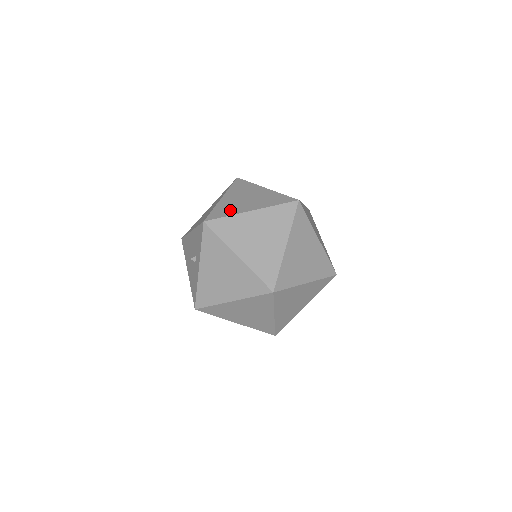
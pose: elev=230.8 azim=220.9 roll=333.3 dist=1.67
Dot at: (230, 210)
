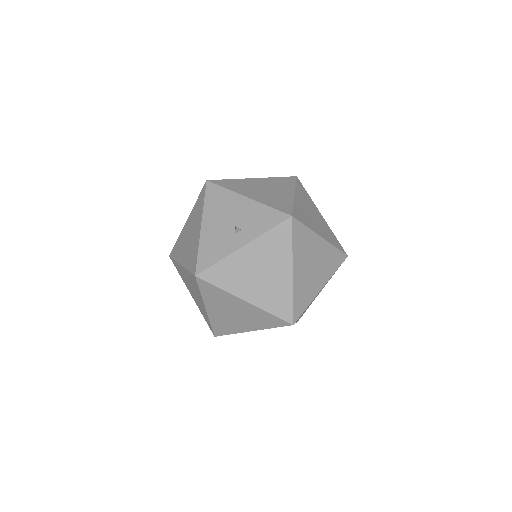
Dot at: (307, 220)
